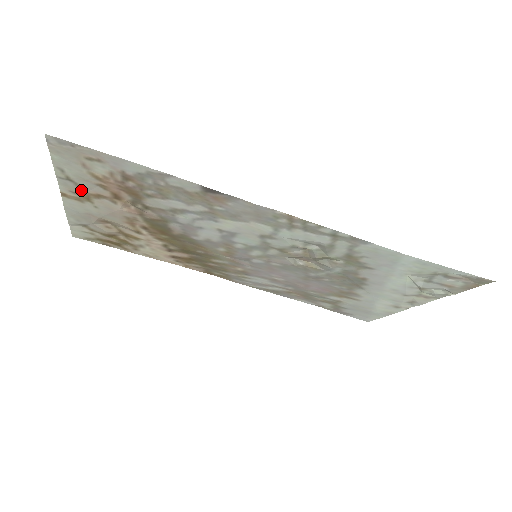
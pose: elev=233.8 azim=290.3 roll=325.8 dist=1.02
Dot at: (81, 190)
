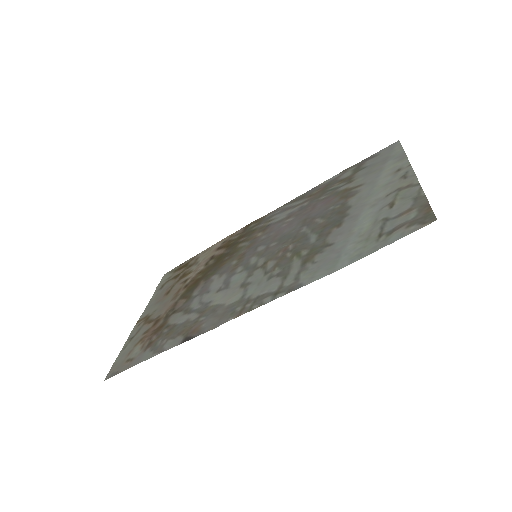
Dot at: (141, 327)
